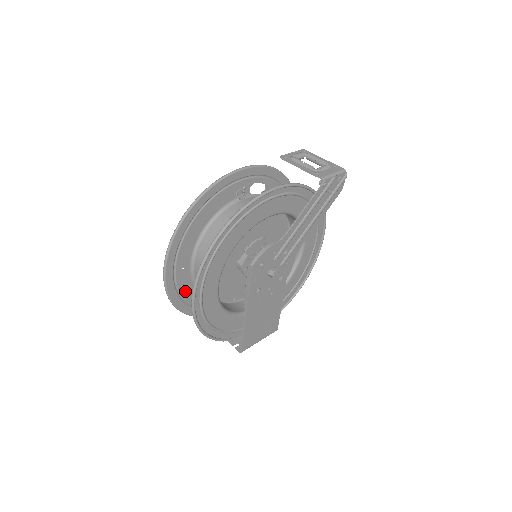
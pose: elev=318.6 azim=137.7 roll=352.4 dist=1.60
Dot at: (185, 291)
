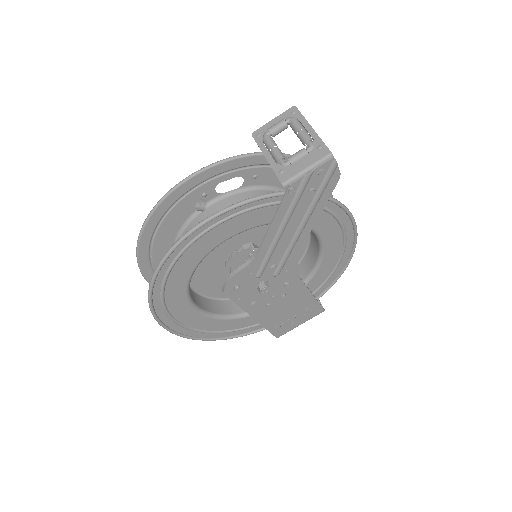
Dot at: occluded
